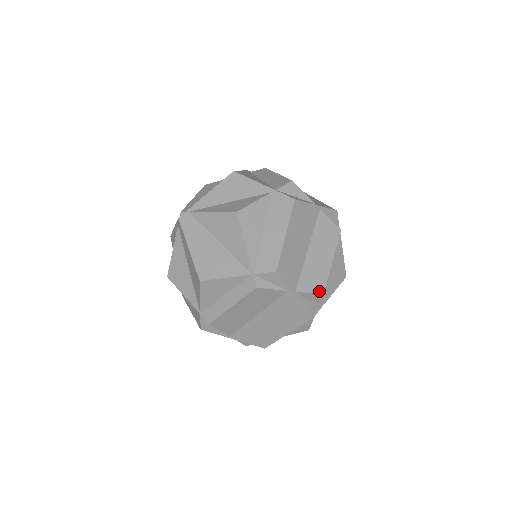
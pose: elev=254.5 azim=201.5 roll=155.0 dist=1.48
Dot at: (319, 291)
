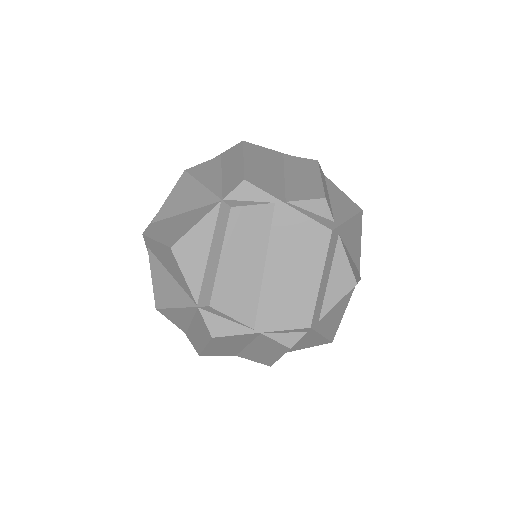
Dot at: (318, 197)
